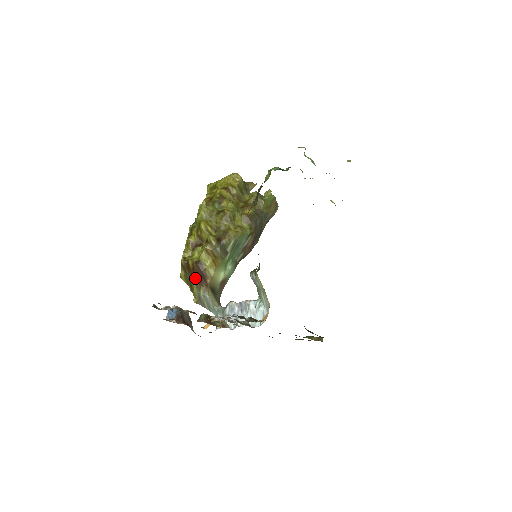
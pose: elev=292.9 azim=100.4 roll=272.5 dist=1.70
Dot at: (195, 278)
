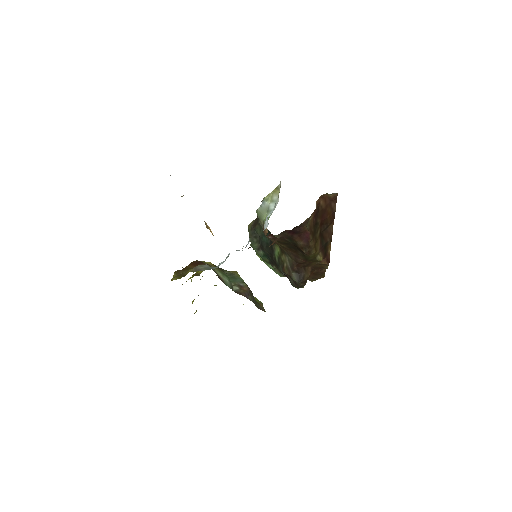
Dot at: (191, 267)
